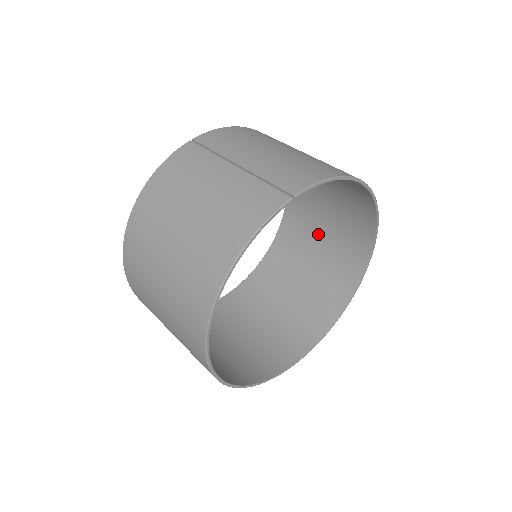
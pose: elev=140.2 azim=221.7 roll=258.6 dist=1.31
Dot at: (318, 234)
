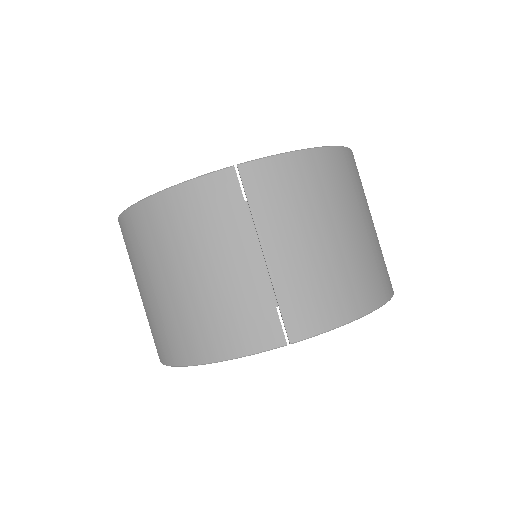
Dot at: occluded
